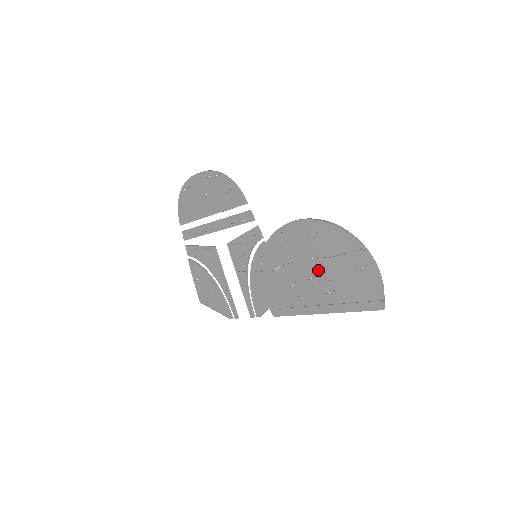
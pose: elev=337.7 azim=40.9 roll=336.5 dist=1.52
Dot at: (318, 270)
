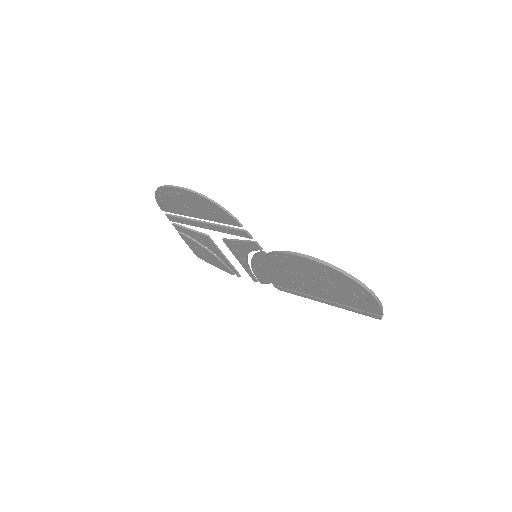
Dot at: (322, 285)
